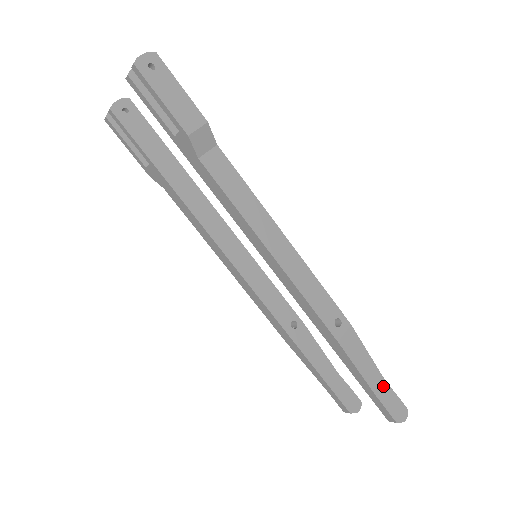
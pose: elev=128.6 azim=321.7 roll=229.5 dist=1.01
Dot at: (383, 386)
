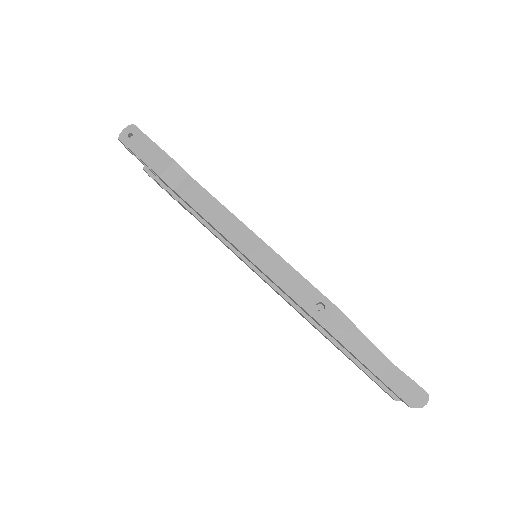
Dot at: (388, 368)
